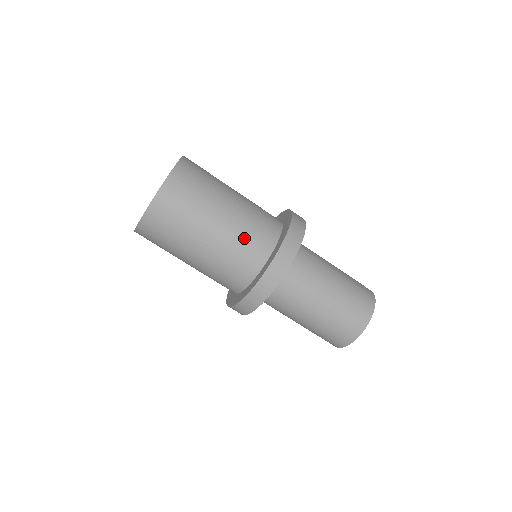
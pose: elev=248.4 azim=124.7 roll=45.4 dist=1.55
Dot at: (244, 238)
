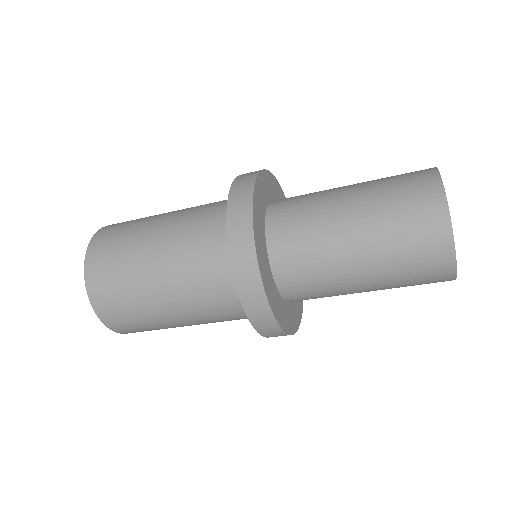
Dot at: (216, 316)
